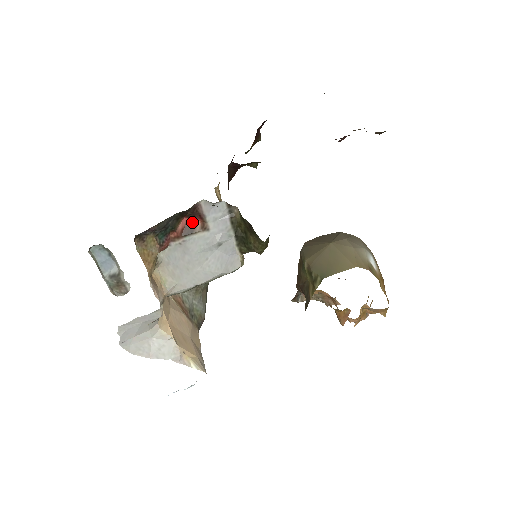
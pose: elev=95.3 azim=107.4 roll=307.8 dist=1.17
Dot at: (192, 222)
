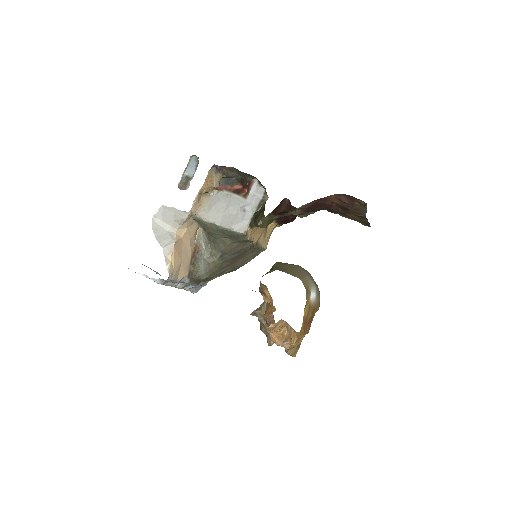
Dot at: (243, 190)
